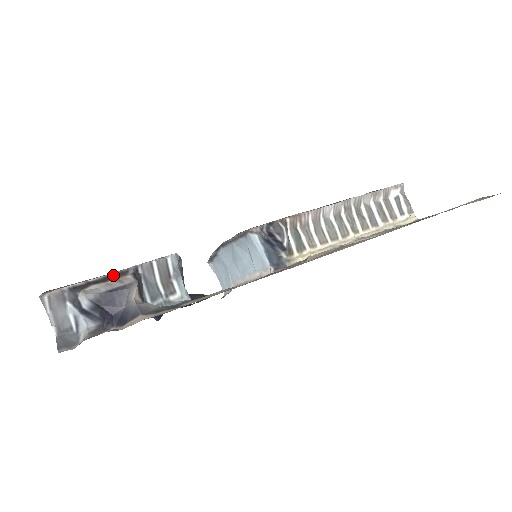
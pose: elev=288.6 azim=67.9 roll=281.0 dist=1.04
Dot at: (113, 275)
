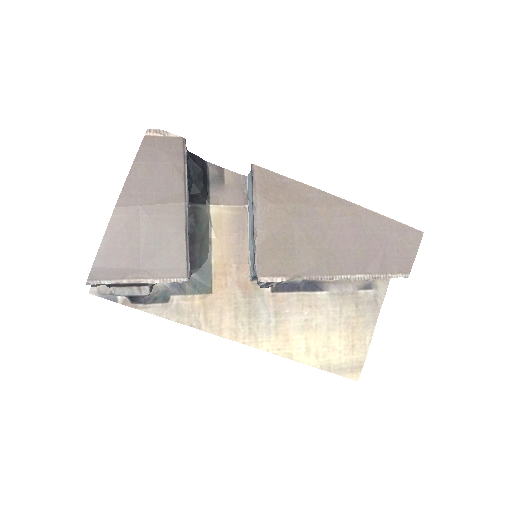
Dot at: (137, 284)
